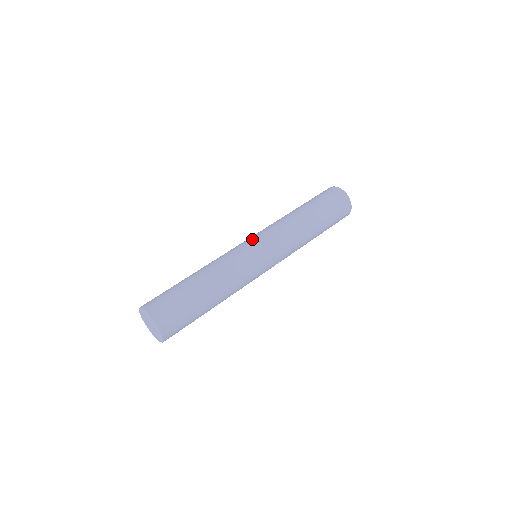
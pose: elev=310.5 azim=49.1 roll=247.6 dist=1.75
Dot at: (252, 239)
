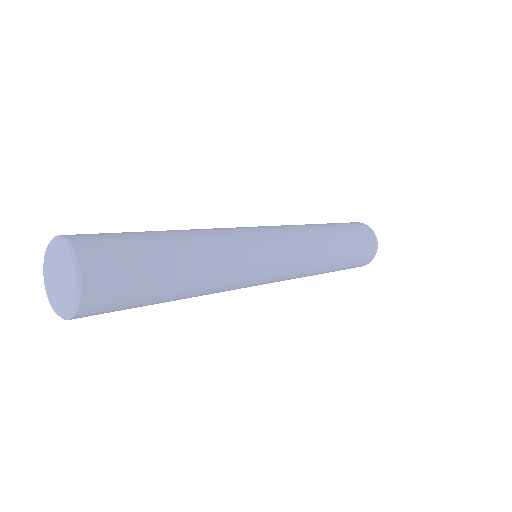
Dot at: occluded
